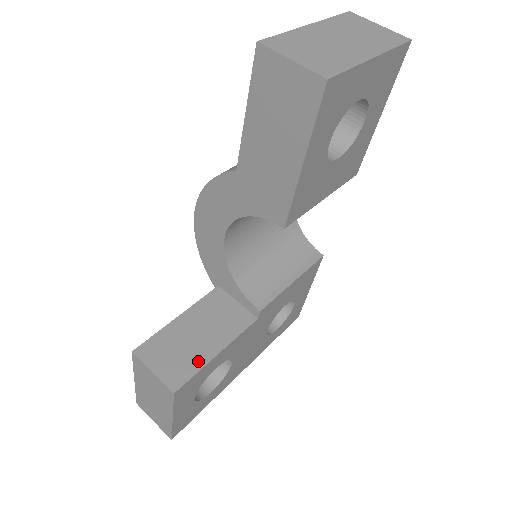
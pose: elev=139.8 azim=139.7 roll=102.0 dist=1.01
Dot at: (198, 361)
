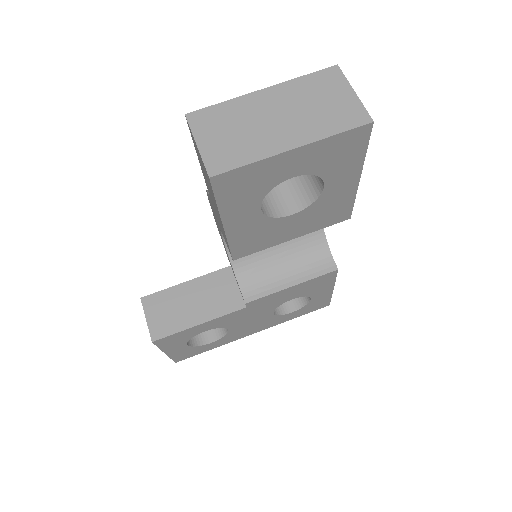
Dot at: (181, 324)
